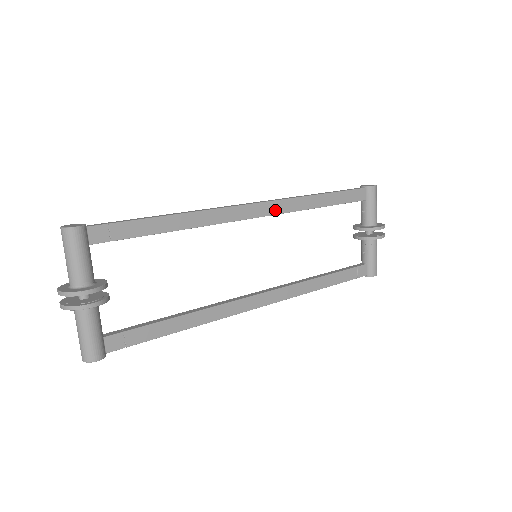
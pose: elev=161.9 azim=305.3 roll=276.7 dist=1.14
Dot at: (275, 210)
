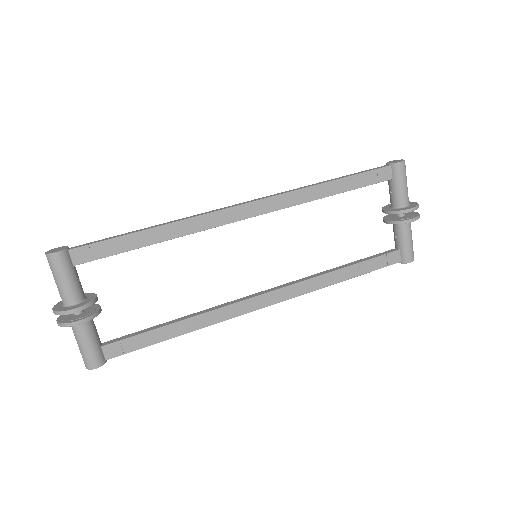
Dot at: (272, 207)
